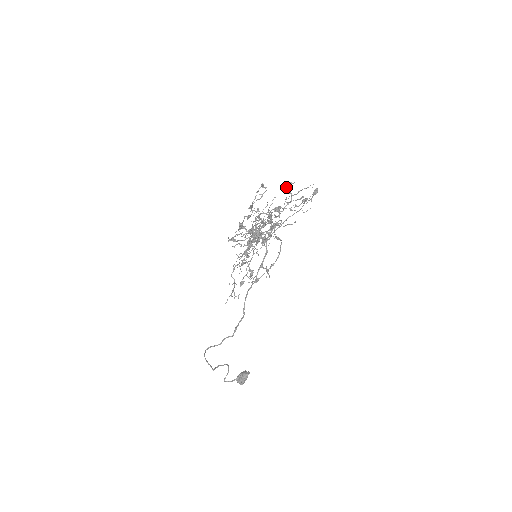
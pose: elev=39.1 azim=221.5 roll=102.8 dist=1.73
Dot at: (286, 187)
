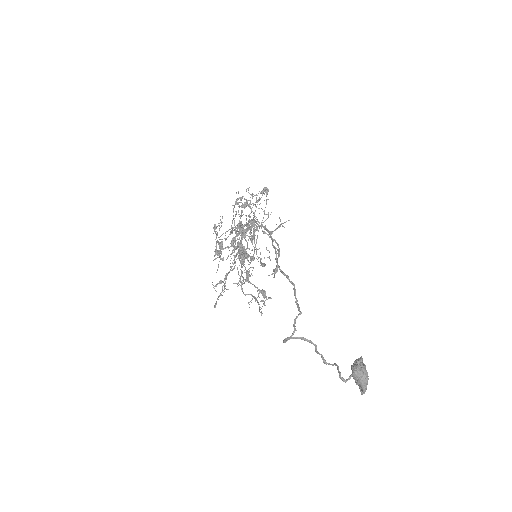
Dot at: (239, 202)
